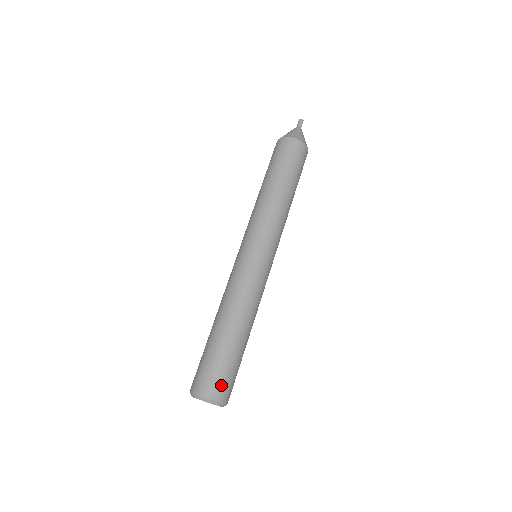
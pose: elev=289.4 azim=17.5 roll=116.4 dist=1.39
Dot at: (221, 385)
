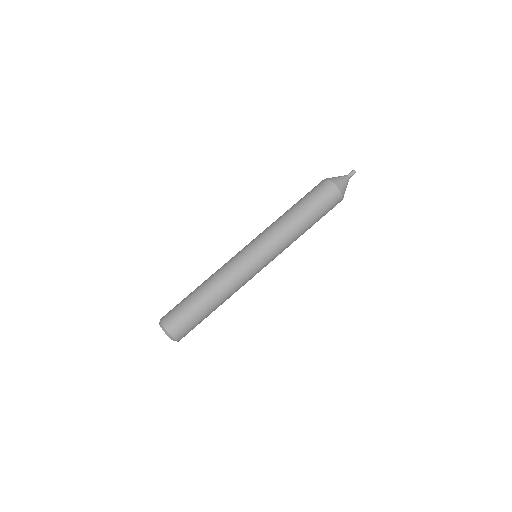
Dot at: (177, 325)
